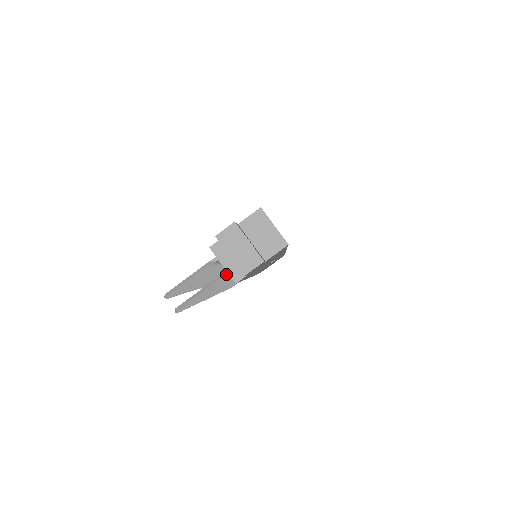
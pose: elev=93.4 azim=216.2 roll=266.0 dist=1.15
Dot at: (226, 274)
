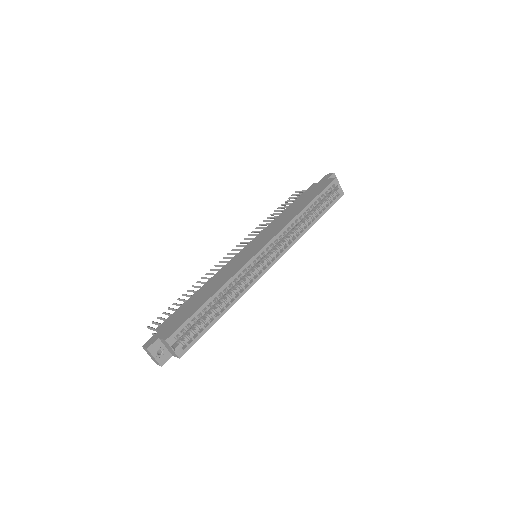
Dot at: occluded
